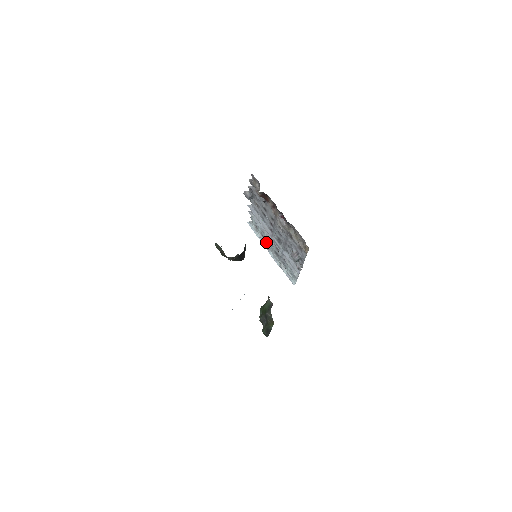
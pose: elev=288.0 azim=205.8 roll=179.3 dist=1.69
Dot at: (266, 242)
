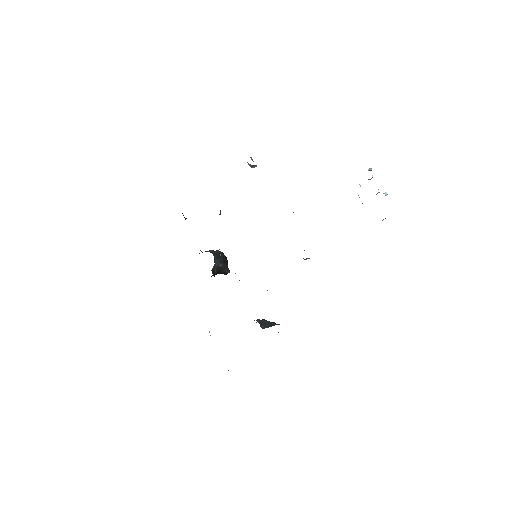
Dot at: occluded
